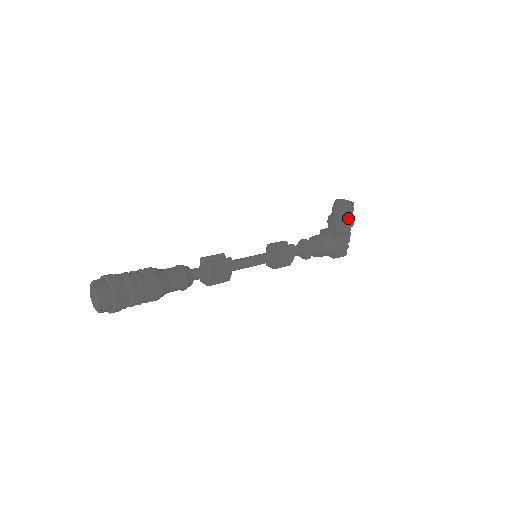
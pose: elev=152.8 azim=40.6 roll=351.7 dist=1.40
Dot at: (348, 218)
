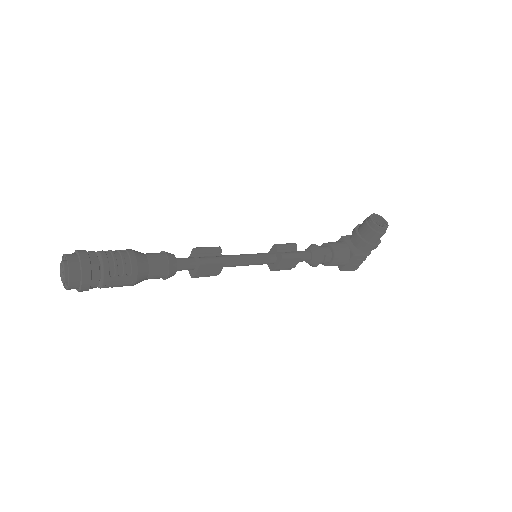
Dot at: (374, 240)
